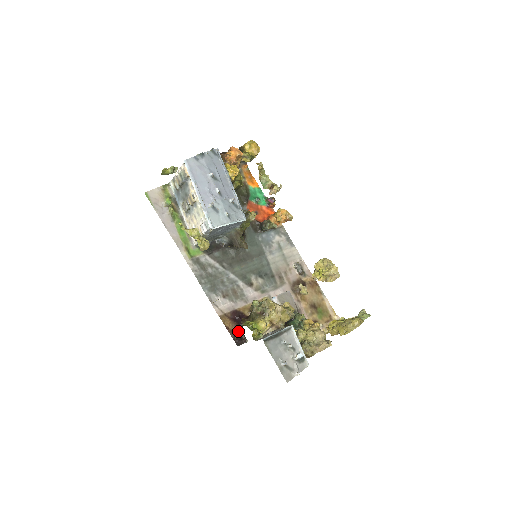
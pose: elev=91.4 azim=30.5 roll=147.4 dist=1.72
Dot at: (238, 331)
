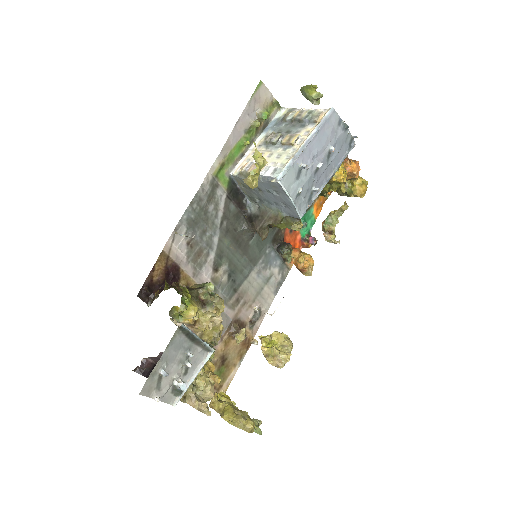
Dot at: (156, 286)
